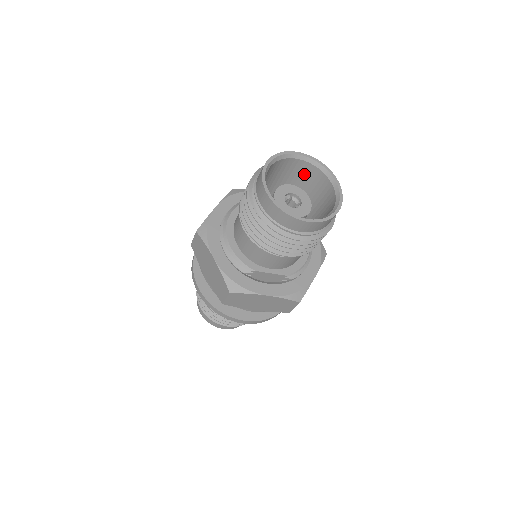
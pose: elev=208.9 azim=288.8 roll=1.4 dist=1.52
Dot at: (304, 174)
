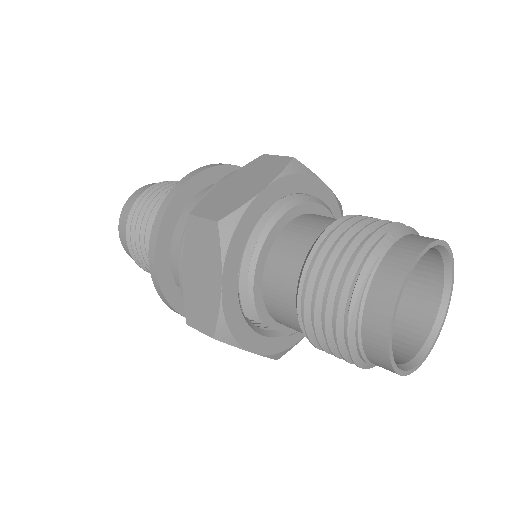
Dot at: occluded
